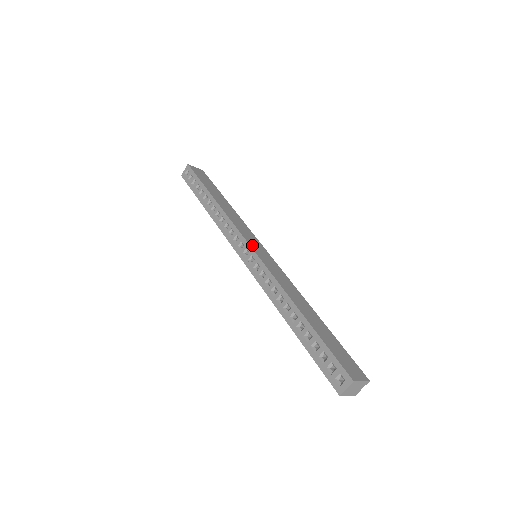
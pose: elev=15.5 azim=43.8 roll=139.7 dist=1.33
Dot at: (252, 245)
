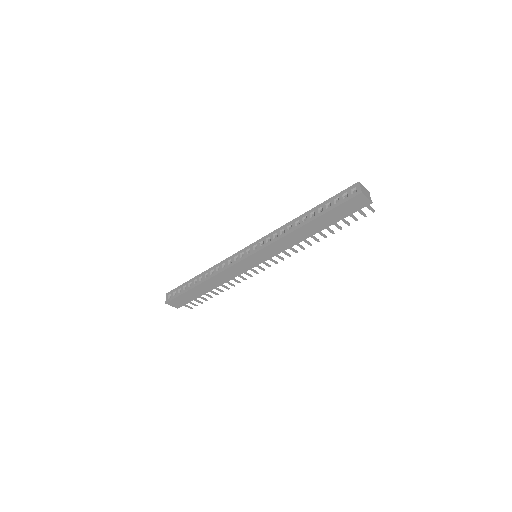
Dot at: occluded
